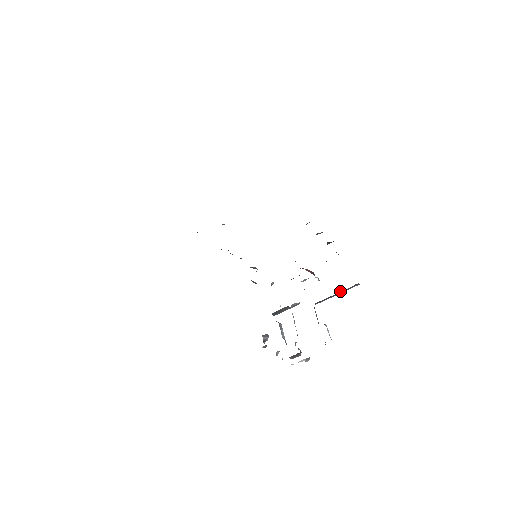
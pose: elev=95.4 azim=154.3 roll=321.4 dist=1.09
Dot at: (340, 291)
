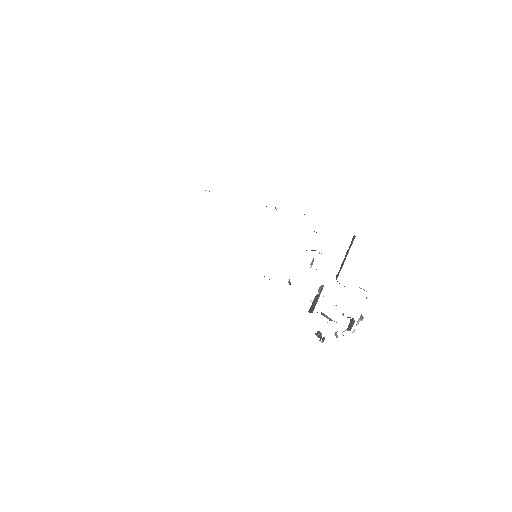
Dot at: (346, 253)
